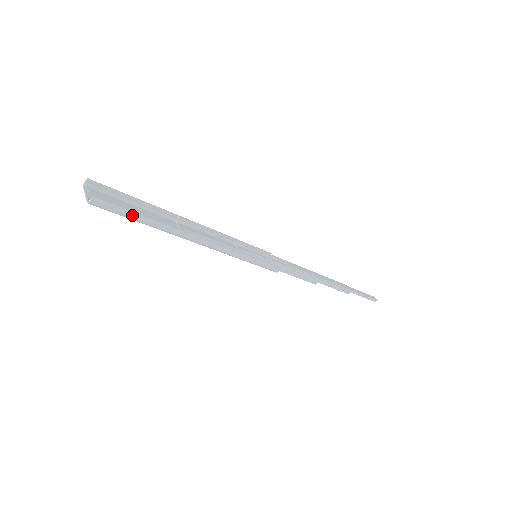
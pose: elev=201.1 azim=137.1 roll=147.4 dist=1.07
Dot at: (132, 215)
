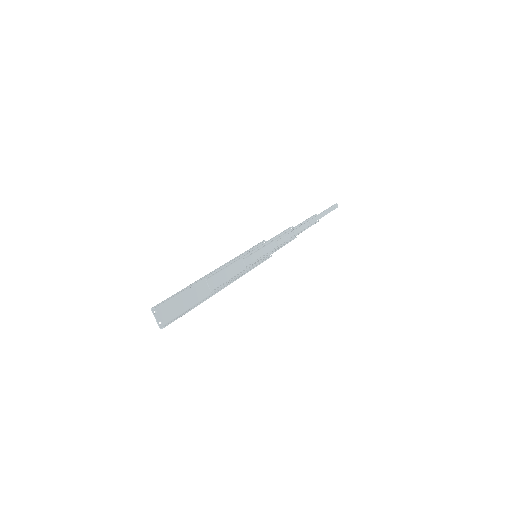
Dot at: occluded
